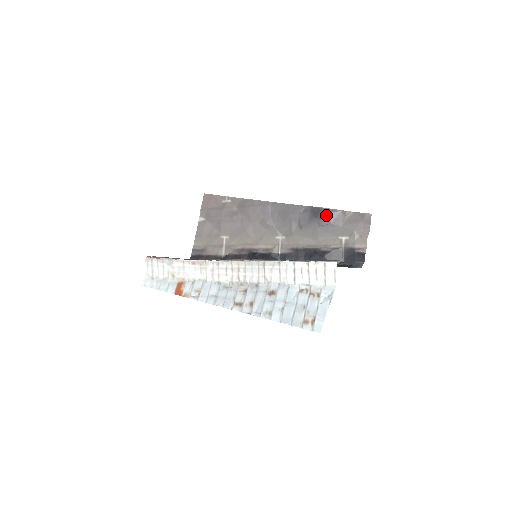
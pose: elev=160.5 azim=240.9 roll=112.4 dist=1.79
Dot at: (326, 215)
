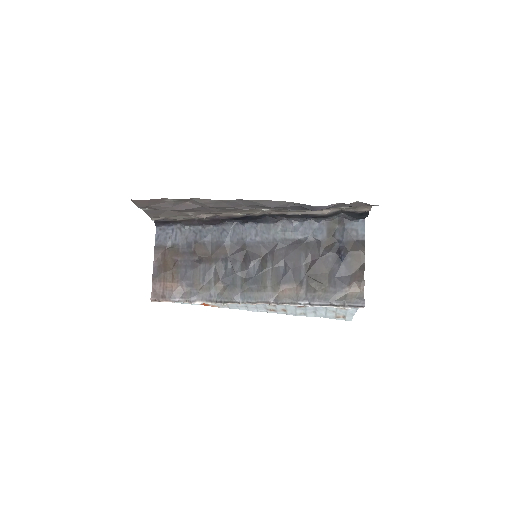
Dot at: occluded
